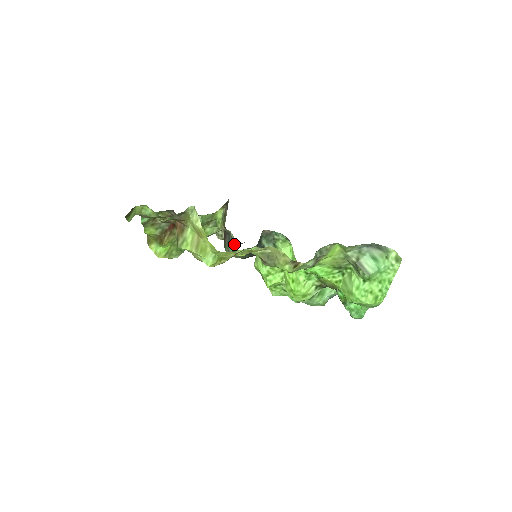
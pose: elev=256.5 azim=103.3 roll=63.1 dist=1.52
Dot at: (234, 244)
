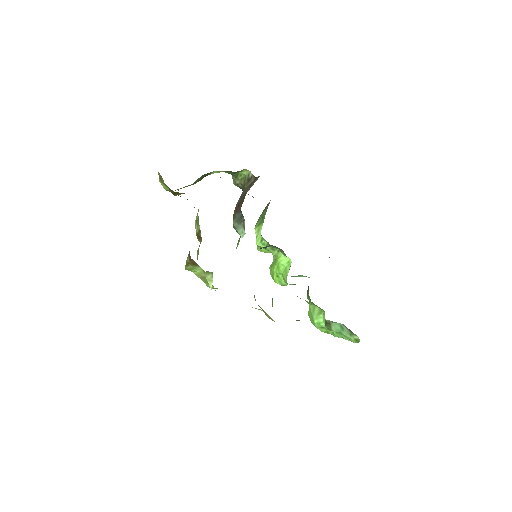
Dot at: (243, 229)
